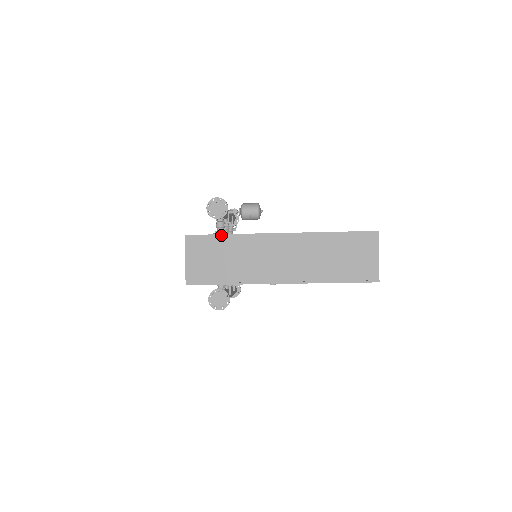
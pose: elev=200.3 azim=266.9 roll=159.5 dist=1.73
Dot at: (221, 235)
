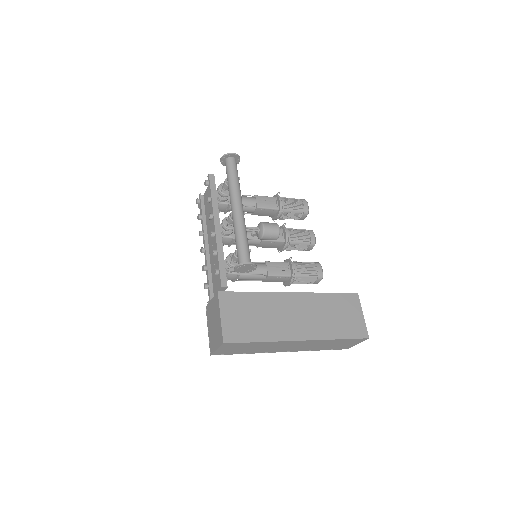
Dot at: (254, 343)
